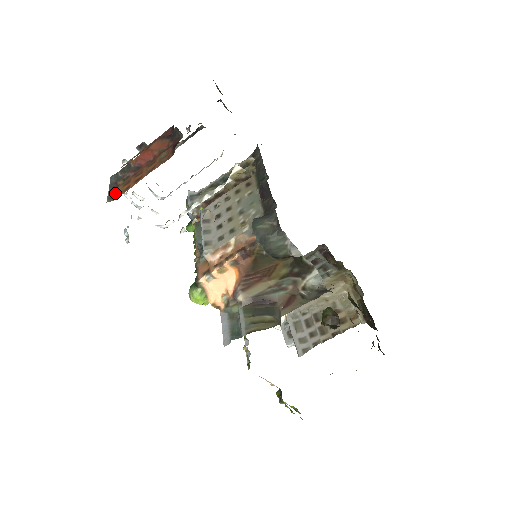
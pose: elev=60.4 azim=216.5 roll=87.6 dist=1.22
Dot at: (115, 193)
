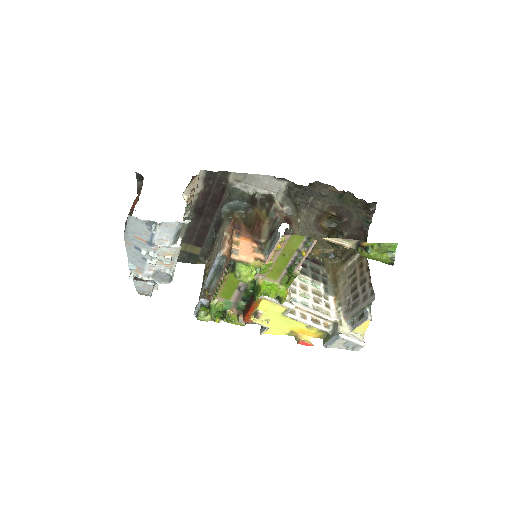
Dot at: occluded
